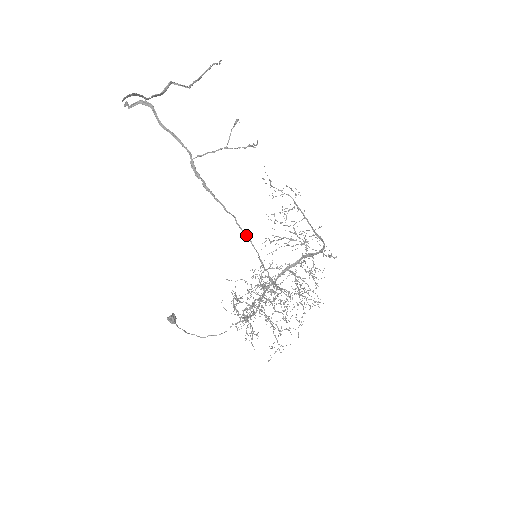
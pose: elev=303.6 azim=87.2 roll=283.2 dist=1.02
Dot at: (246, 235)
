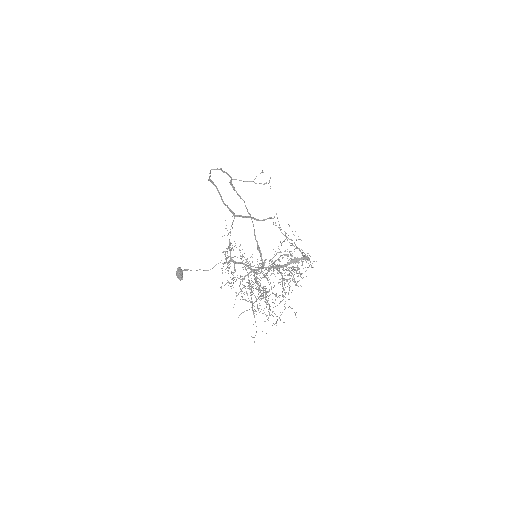
Dot at: (249, 213)
